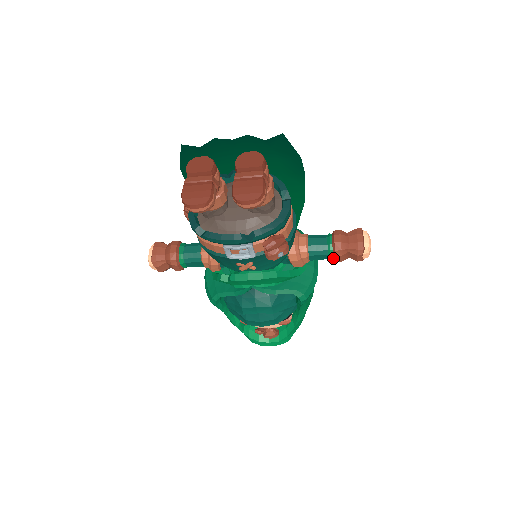
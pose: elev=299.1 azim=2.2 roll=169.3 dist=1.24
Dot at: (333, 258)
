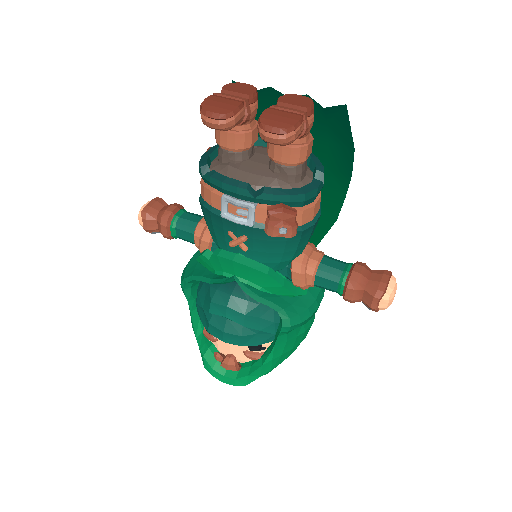
Dot at: (343, 291)
